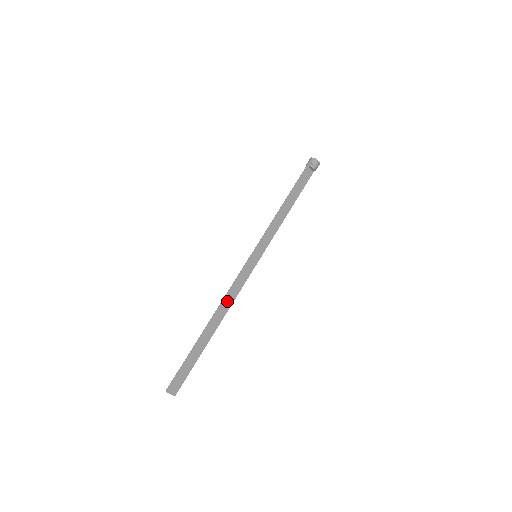
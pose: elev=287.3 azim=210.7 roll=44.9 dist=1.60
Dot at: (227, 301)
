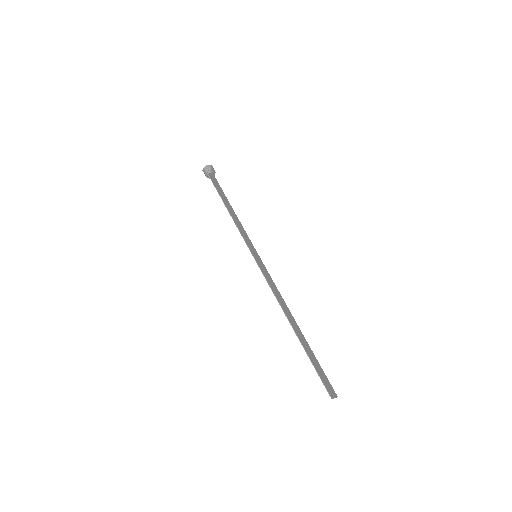
Dot at: (280, 301)
